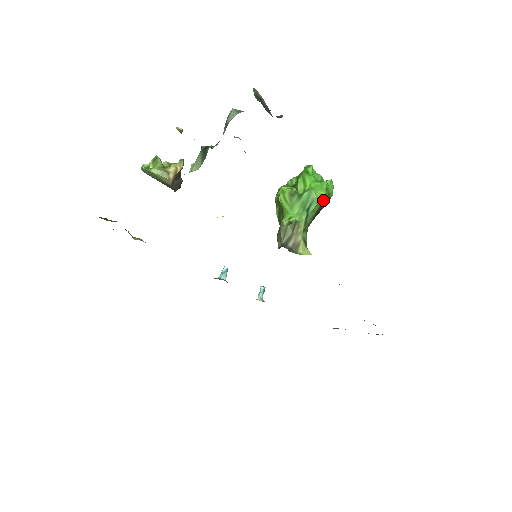
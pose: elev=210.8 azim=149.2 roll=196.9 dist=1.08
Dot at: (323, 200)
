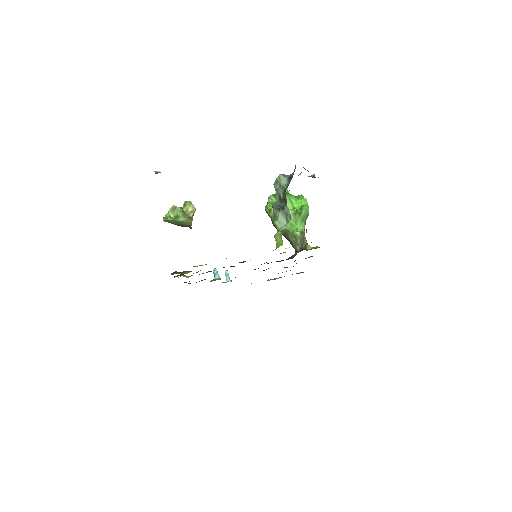
Dot at: occluded
